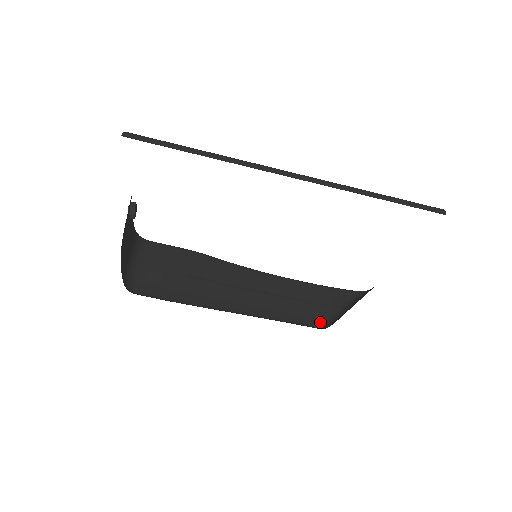
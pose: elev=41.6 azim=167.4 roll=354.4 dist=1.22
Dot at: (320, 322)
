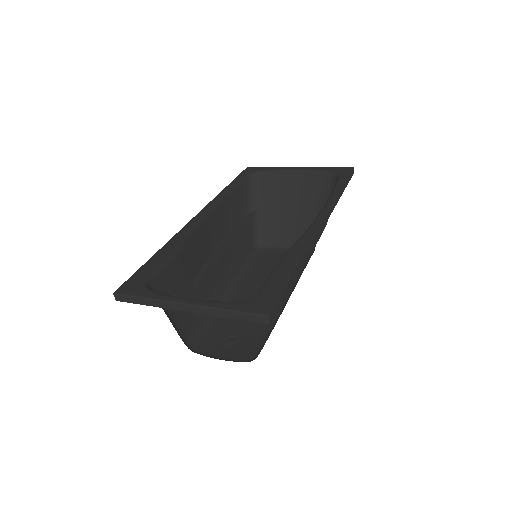
Dot at: (253, 241)
